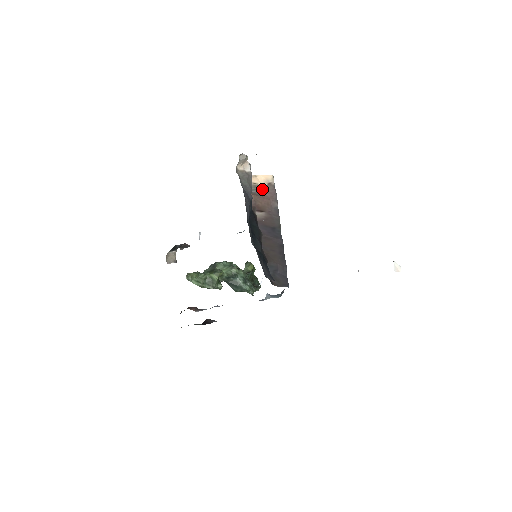
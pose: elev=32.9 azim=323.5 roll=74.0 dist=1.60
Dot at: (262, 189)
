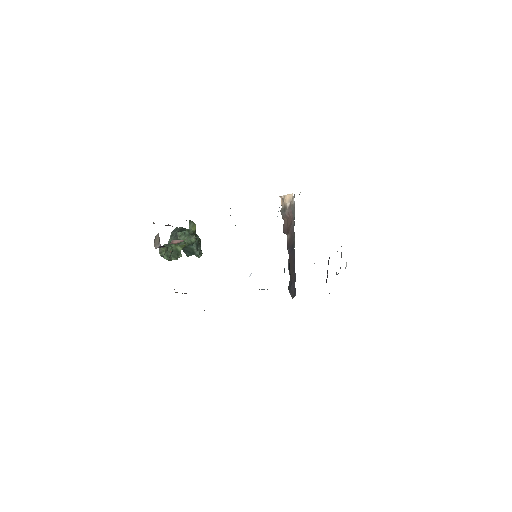
Dot at: (287, 209)
